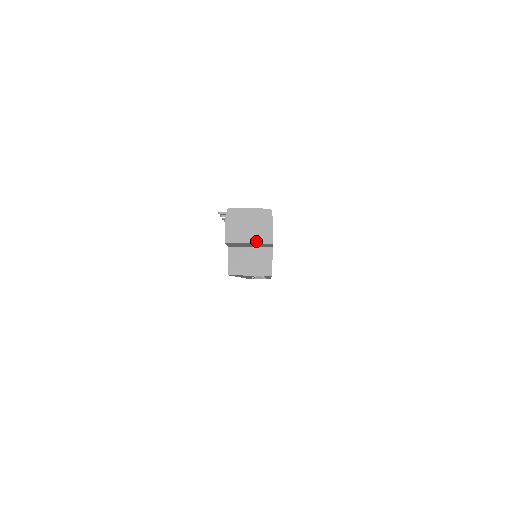
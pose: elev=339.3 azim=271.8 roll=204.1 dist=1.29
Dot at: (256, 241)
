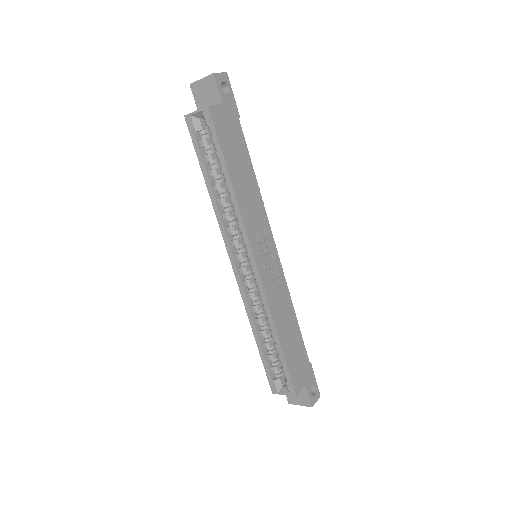
Dot at: (206, 77)
